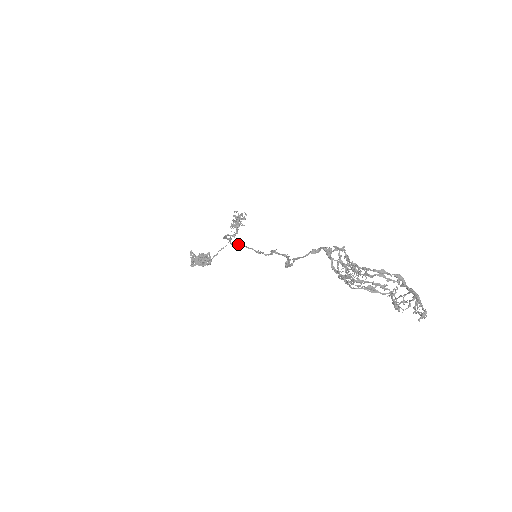
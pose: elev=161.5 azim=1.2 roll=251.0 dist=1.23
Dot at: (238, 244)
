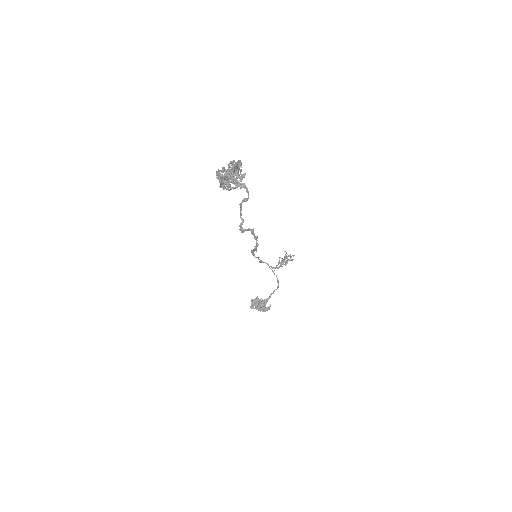
Dot at: (252, 250)
